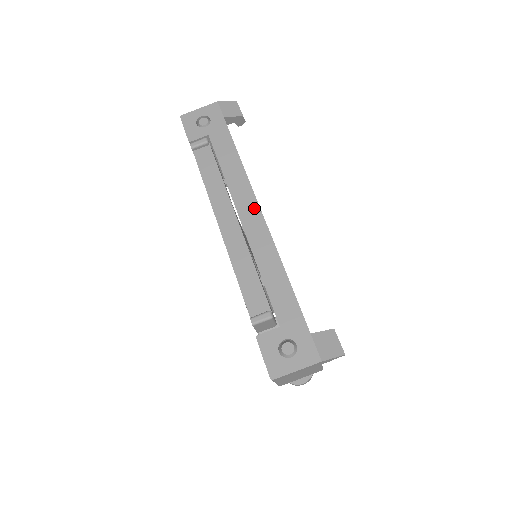
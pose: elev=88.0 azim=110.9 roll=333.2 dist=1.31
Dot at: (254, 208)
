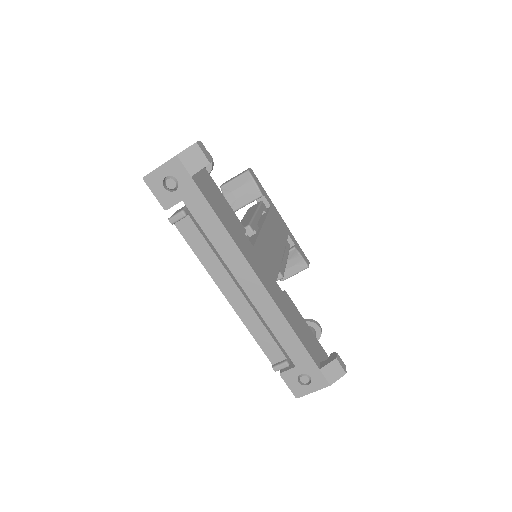
Dot at: (252, 277)
